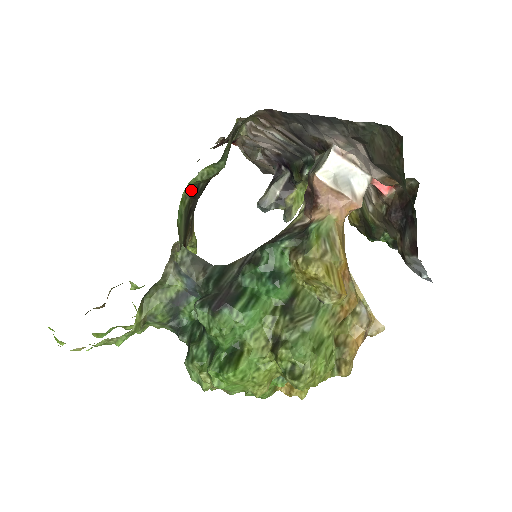
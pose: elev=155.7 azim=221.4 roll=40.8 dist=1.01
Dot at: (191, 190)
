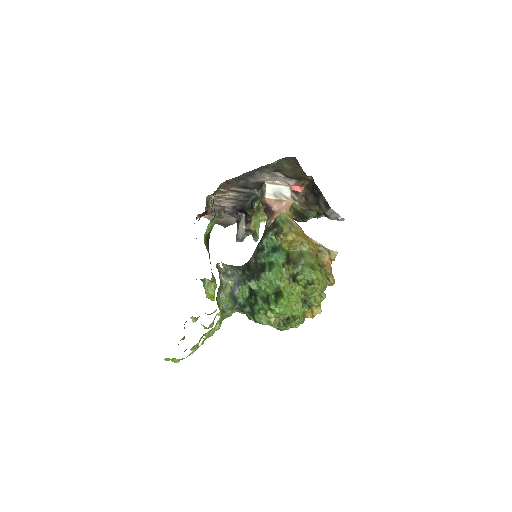
Dot at: (206, 240)
